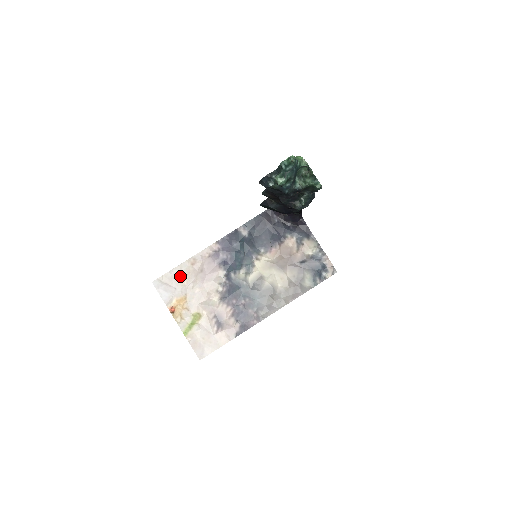
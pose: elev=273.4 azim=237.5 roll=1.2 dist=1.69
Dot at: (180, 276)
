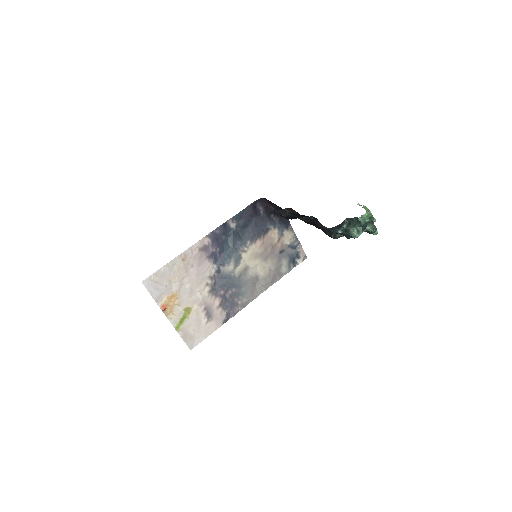
Dot at: (171, 273)
